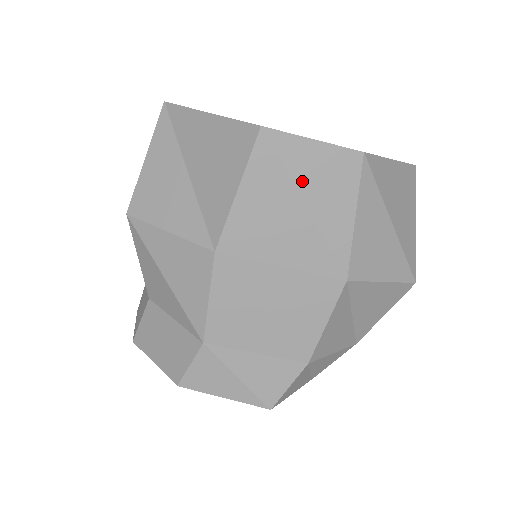
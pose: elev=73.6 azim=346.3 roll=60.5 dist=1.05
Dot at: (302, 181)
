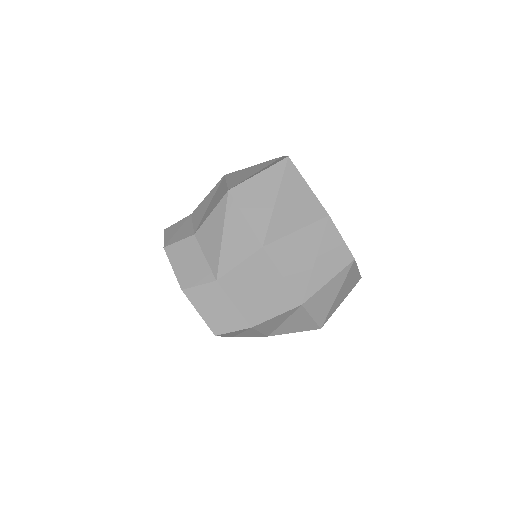
Dot at: (323, 250)
